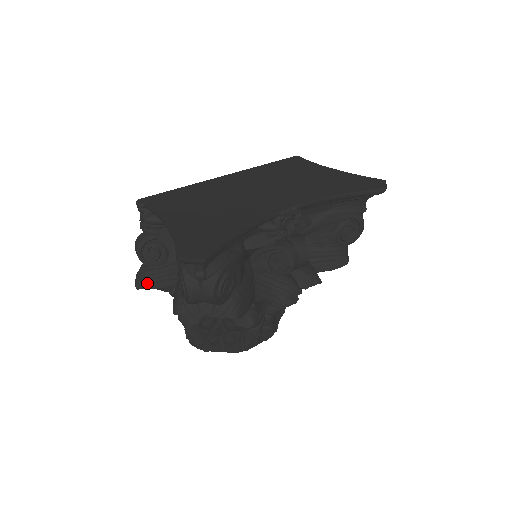
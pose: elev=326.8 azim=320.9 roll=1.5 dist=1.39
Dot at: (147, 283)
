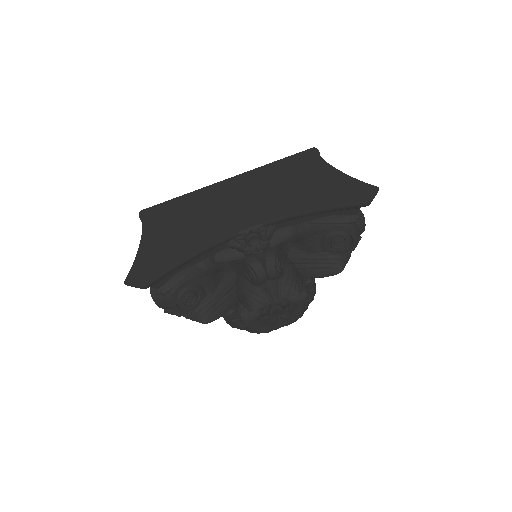
Dot at: occluded
